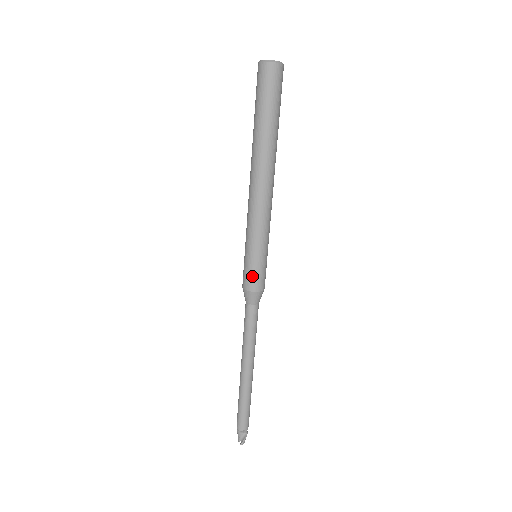
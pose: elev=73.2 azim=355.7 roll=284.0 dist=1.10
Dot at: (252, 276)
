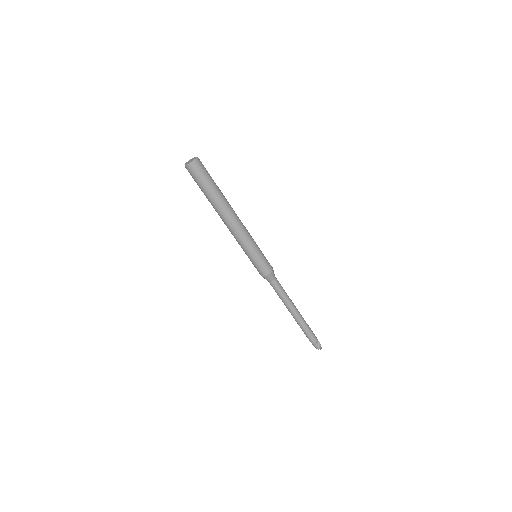
Dot at: (263, 267)
